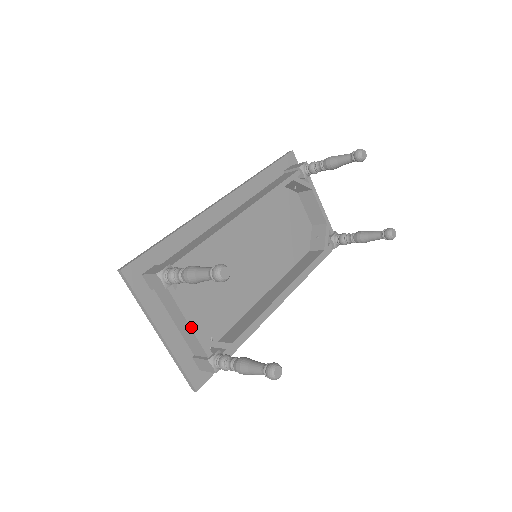
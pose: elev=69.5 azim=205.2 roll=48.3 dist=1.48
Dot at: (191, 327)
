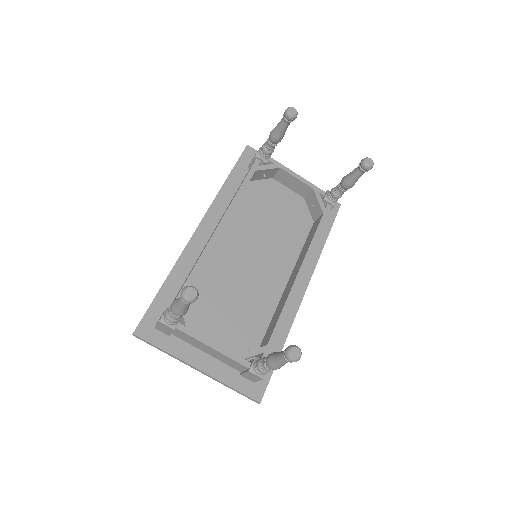
Dot at: (217, 350)
